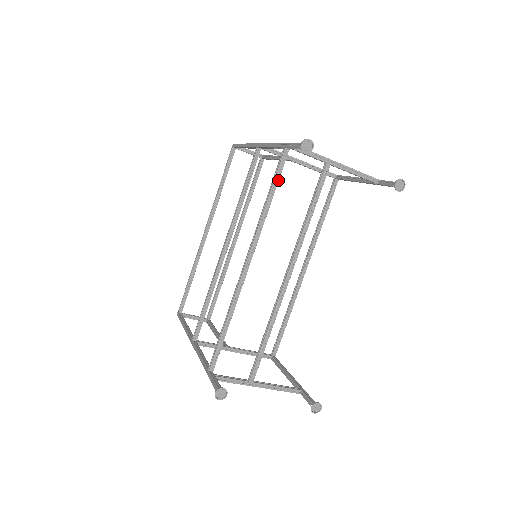
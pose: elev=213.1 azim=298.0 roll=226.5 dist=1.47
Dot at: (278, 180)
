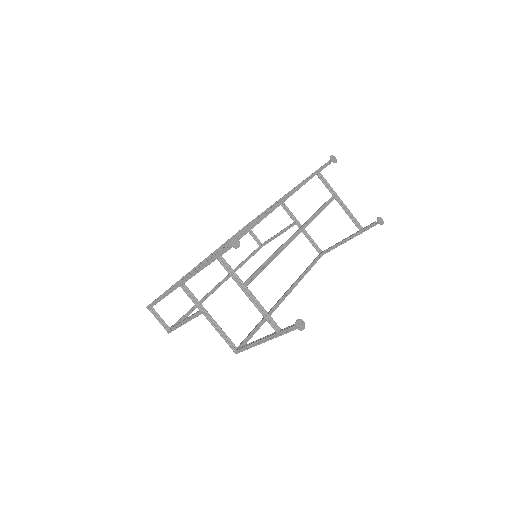
Dot at: (304, 184)
